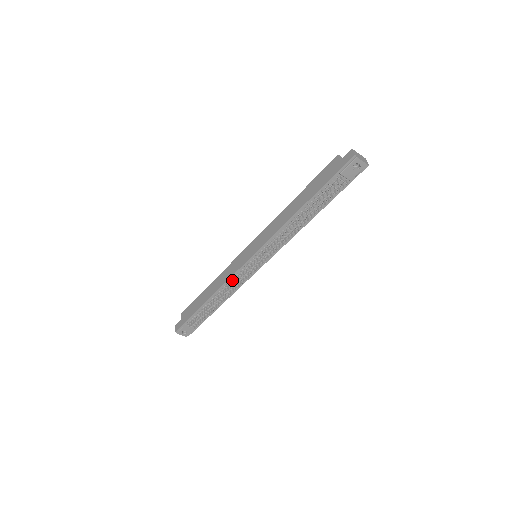
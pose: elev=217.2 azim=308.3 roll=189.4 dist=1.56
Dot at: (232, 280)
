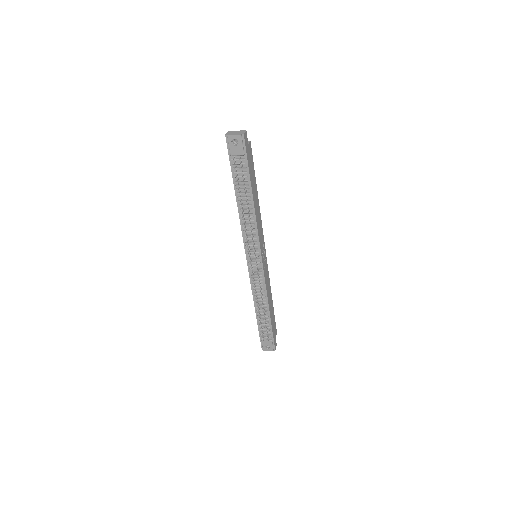
Dot at: (254, 285)
